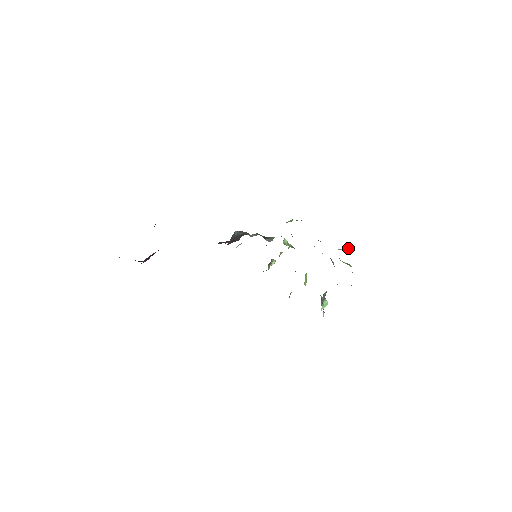
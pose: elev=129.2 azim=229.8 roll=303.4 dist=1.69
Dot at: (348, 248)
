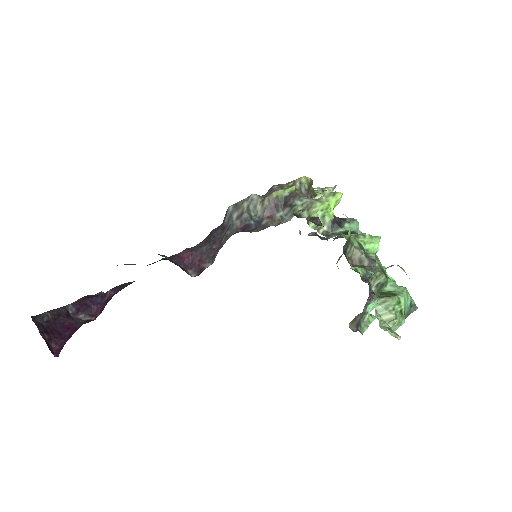
Dot at: occluded
